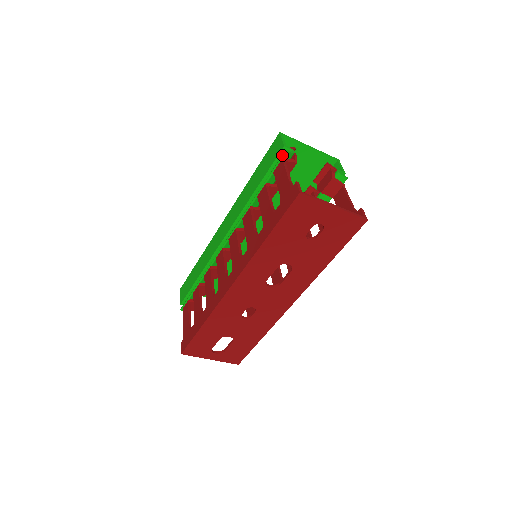
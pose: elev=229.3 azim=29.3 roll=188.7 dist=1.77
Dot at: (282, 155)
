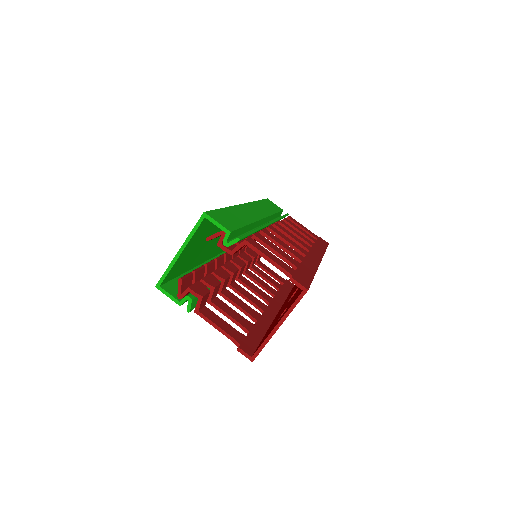
Dot at: occluded
